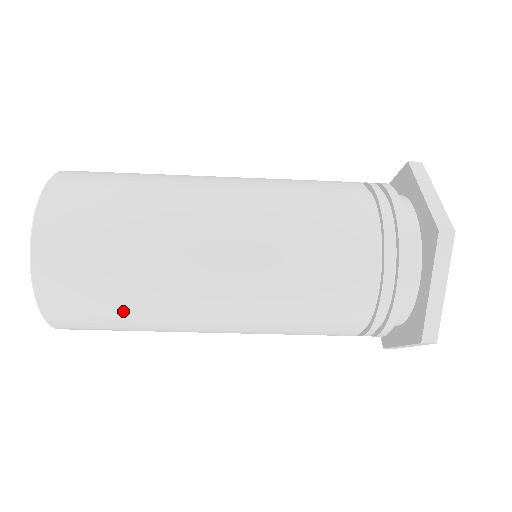
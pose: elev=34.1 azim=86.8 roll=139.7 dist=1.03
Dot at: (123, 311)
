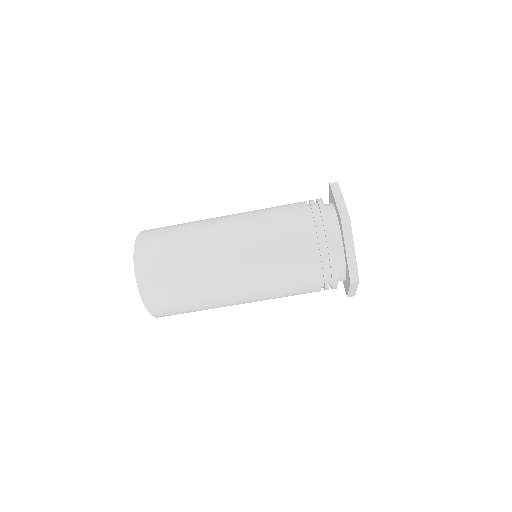
Dot at: (186, 297)
